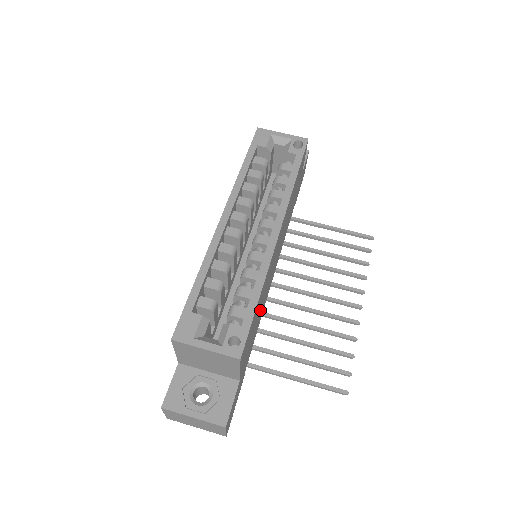
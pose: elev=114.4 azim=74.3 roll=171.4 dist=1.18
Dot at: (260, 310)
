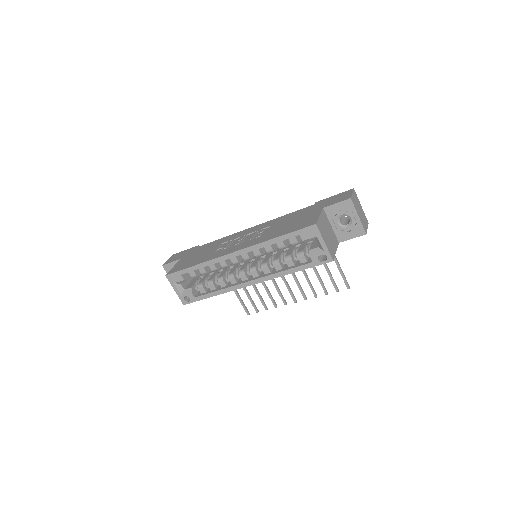
Dot at: occluded
